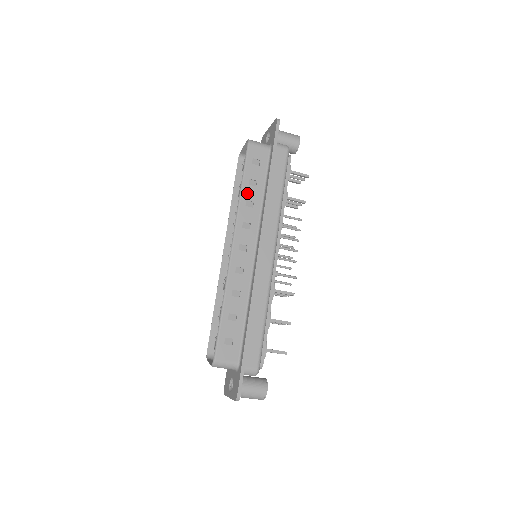
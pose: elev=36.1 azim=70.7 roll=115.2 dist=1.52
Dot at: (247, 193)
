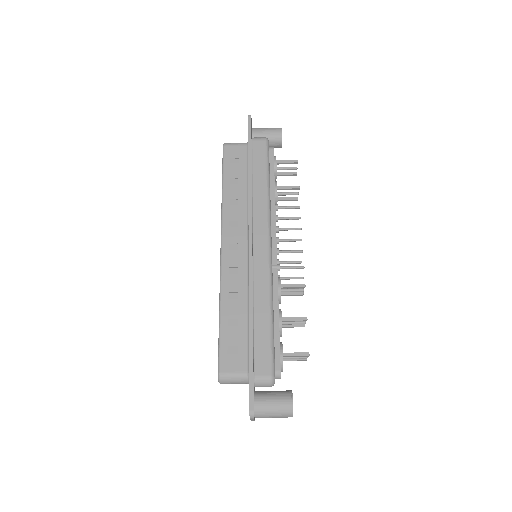
Dot at: (229, 192)
